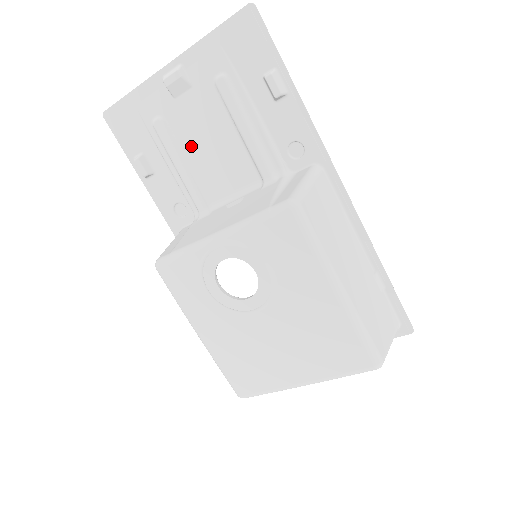
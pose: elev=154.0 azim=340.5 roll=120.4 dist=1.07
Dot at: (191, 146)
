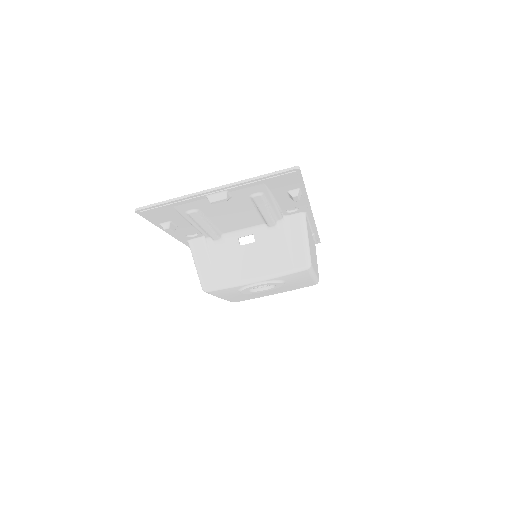
Dot at: (217, 218)
